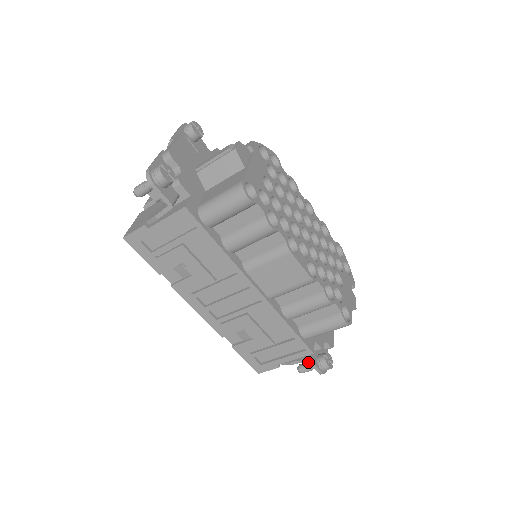
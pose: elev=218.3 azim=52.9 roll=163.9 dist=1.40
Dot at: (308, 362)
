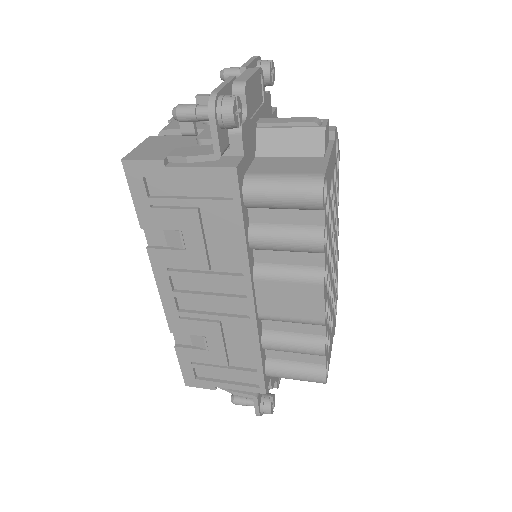
Dot at: occluded
